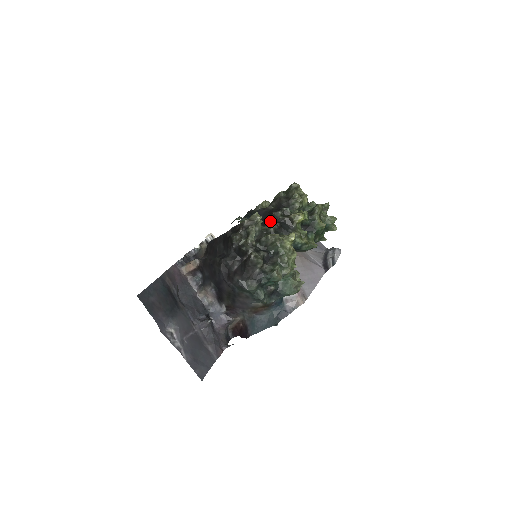
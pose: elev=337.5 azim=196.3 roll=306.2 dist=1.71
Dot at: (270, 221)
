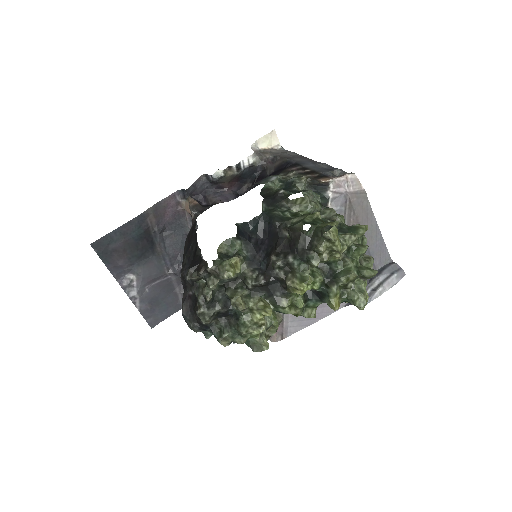
Dot at: (263, 263)
